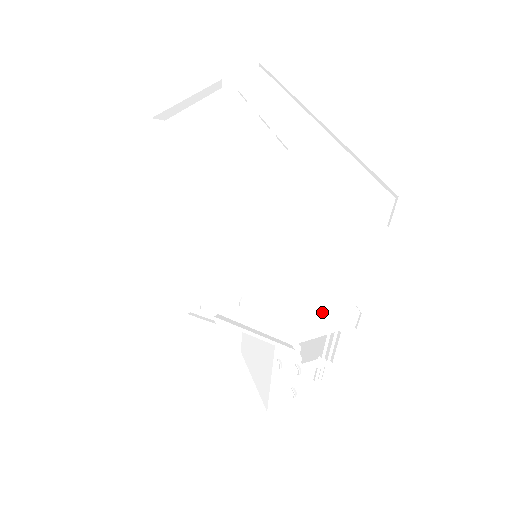
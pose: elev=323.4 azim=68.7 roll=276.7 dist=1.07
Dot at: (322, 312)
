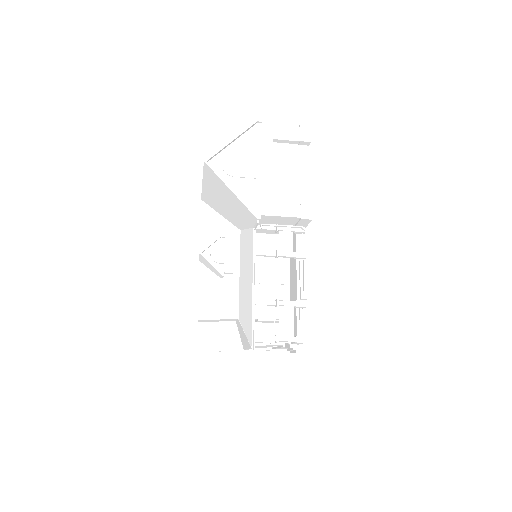
Dot at: occluded
